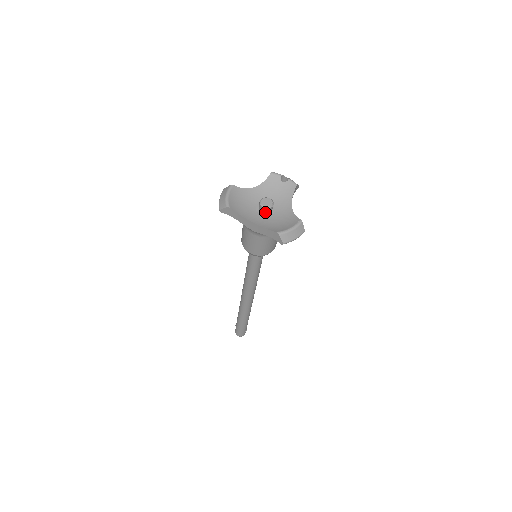
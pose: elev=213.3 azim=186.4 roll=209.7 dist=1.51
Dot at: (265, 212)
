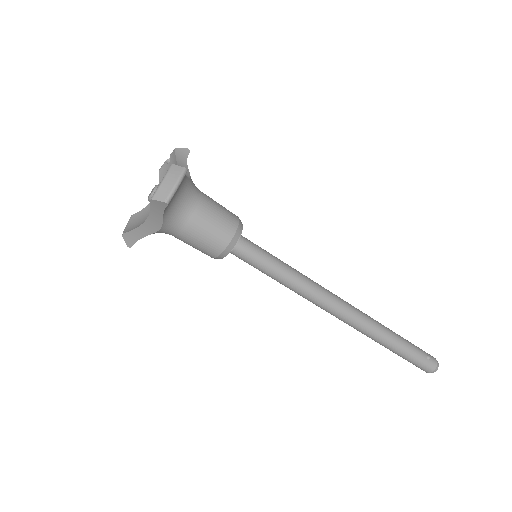
Dot at: occluded
